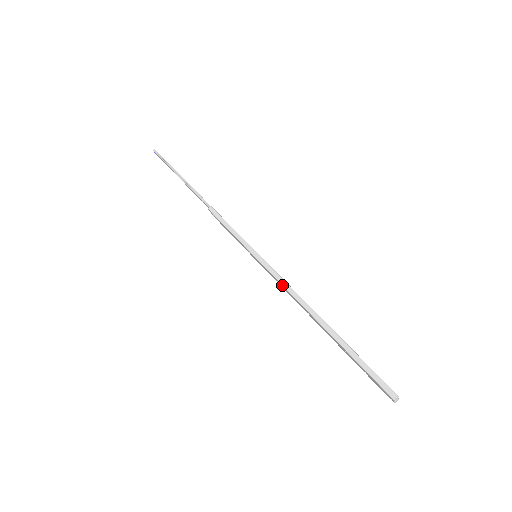
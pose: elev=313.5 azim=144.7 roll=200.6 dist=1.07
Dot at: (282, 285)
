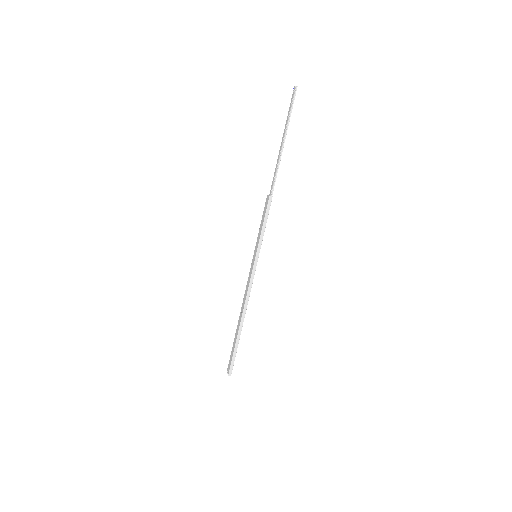
Dot at: (248, 289)
